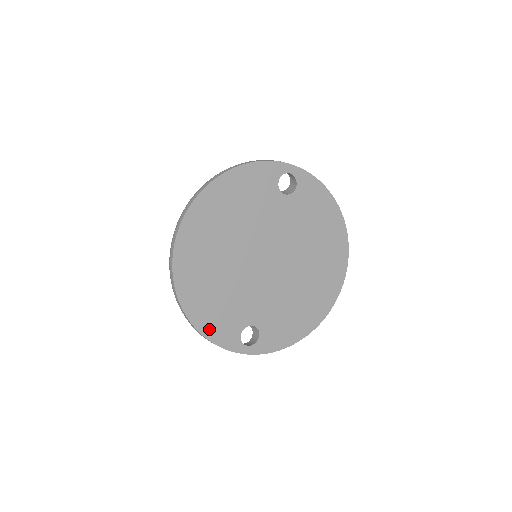
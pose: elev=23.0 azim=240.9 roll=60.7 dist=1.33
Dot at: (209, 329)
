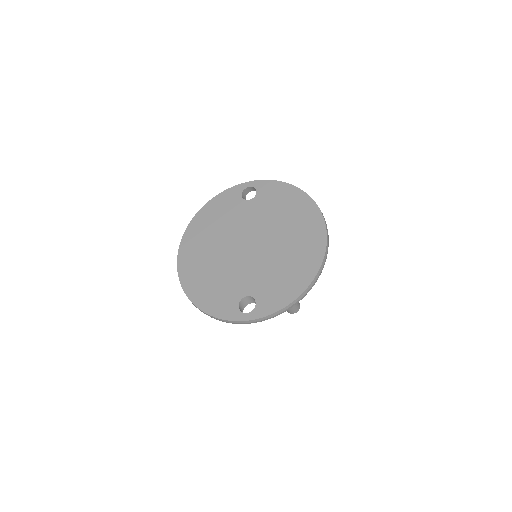
Dot at: (211, 308)
